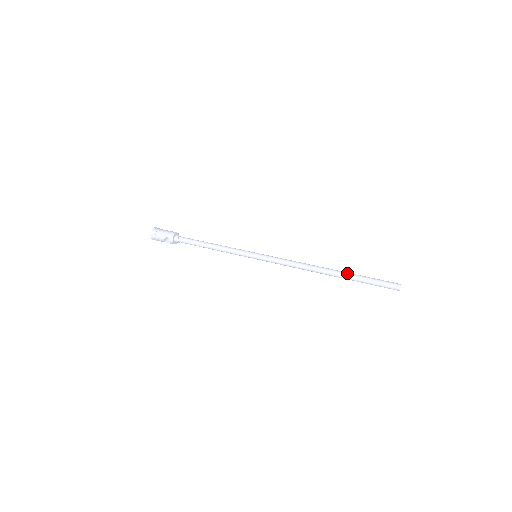
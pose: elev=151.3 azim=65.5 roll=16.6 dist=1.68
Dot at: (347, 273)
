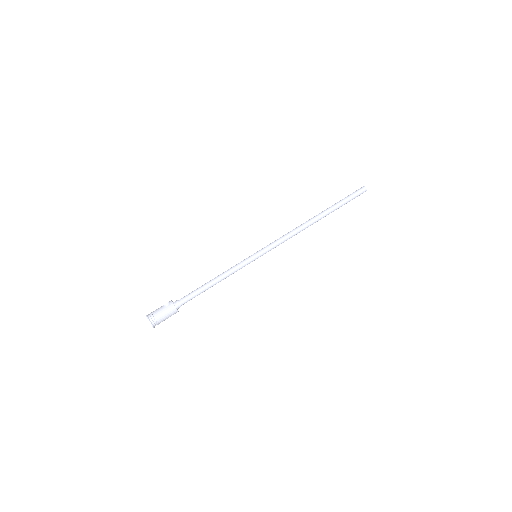
Dot at: (331, 211)
